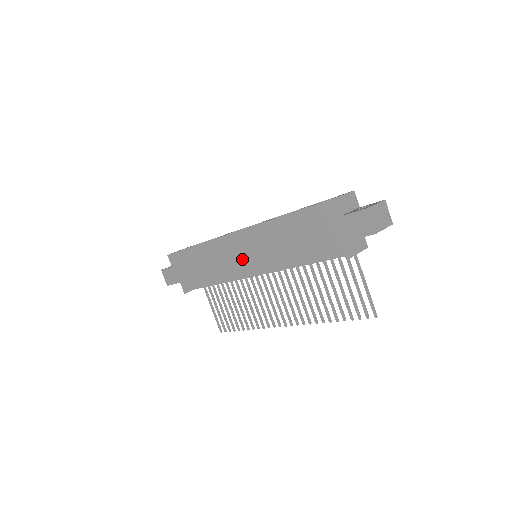
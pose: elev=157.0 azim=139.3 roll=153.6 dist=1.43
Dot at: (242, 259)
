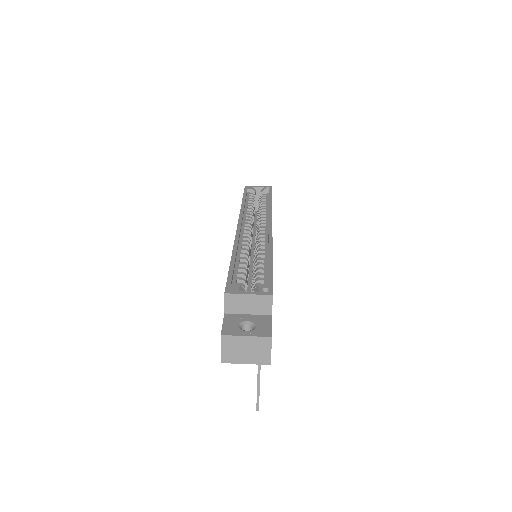
Dot at: occluded
